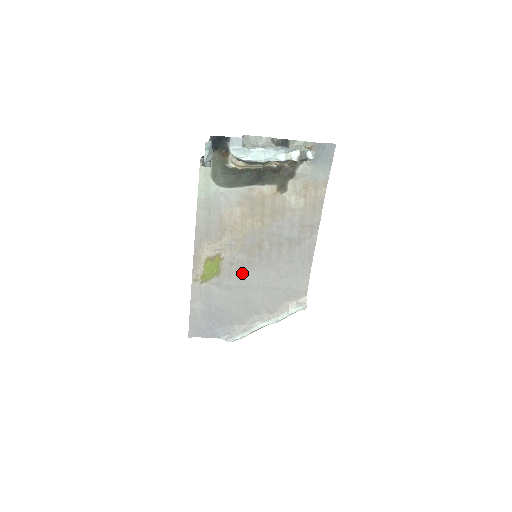
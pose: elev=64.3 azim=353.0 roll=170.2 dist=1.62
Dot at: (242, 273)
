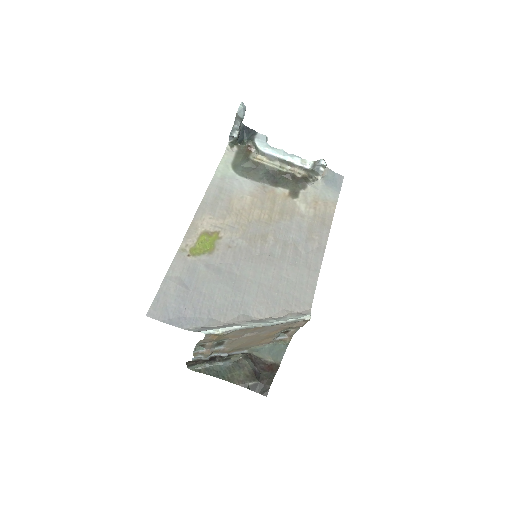
Dot at: (238, 260)
